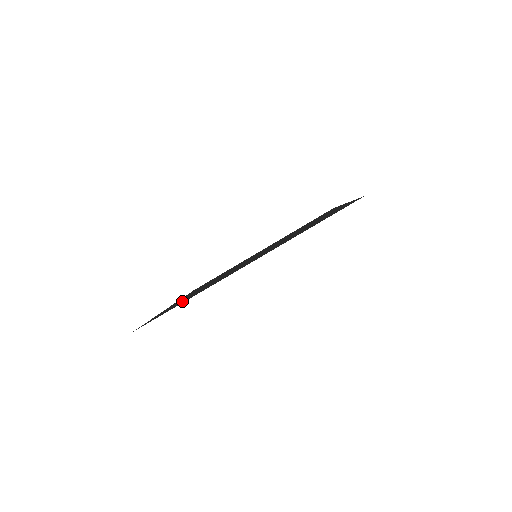
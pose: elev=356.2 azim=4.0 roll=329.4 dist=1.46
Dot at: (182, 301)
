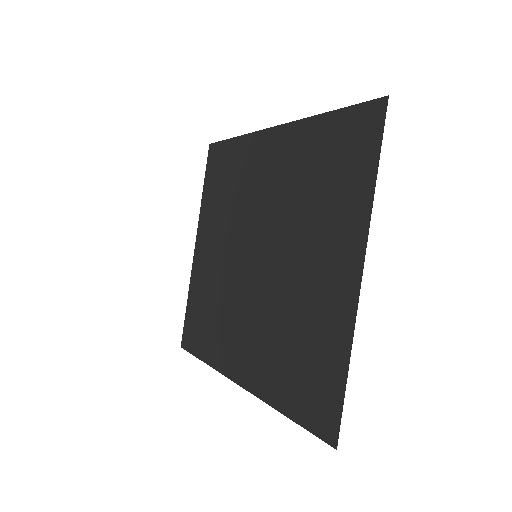
Dot at: (307, 369)
